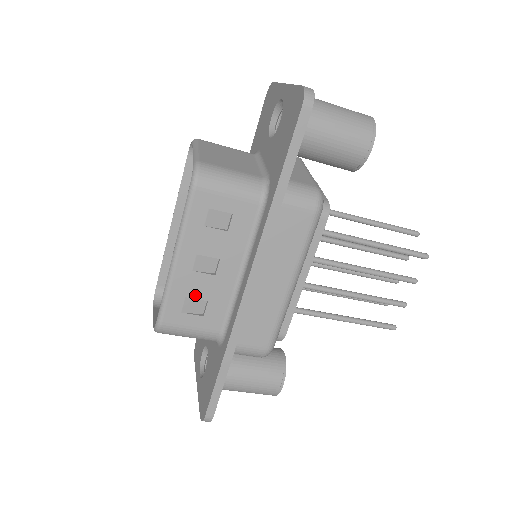
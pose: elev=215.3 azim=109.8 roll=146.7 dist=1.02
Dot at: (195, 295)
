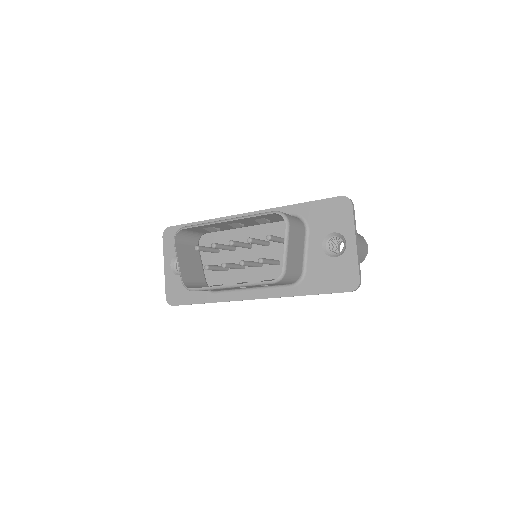
Dot at: (221, 289)
